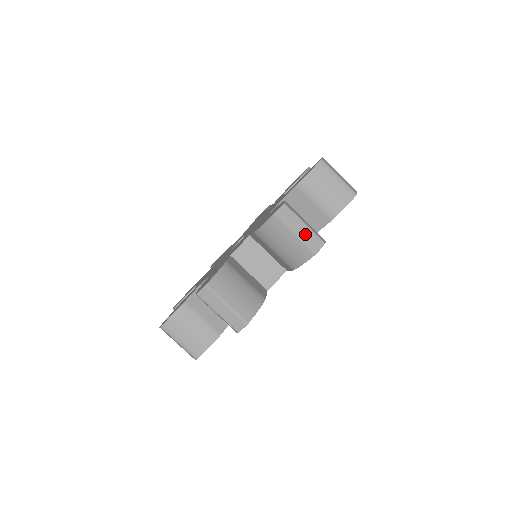
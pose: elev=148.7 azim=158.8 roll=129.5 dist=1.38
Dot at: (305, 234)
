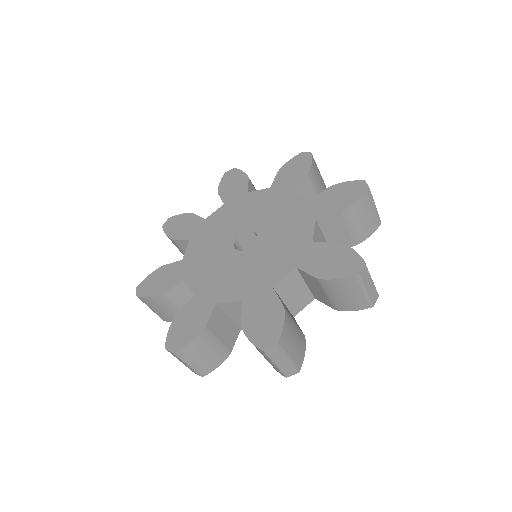
Dot at: (371, 291)
